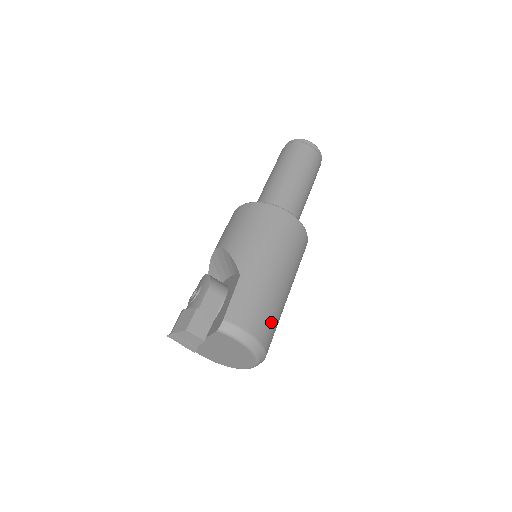
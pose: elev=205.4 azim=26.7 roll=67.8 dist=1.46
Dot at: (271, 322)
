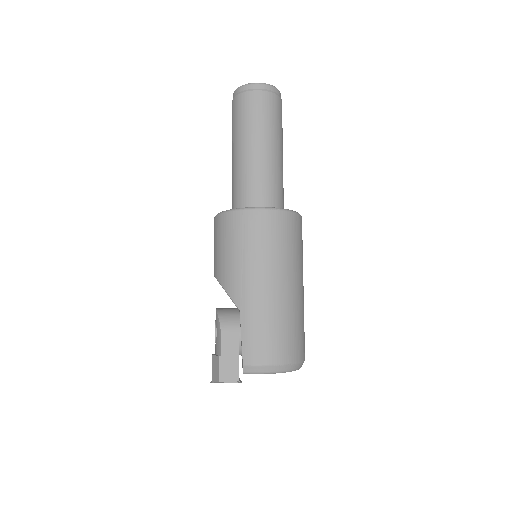
Dot at: (291, 335)
